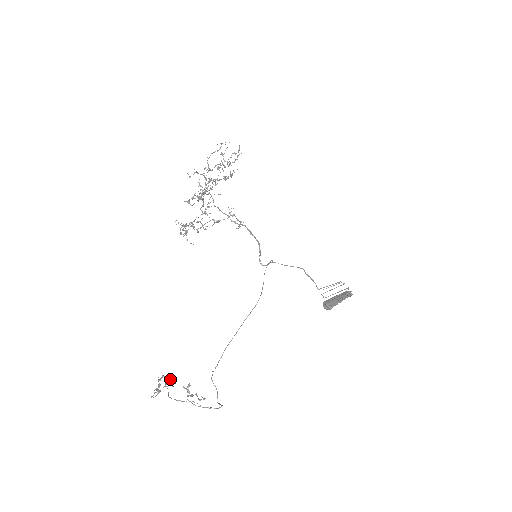
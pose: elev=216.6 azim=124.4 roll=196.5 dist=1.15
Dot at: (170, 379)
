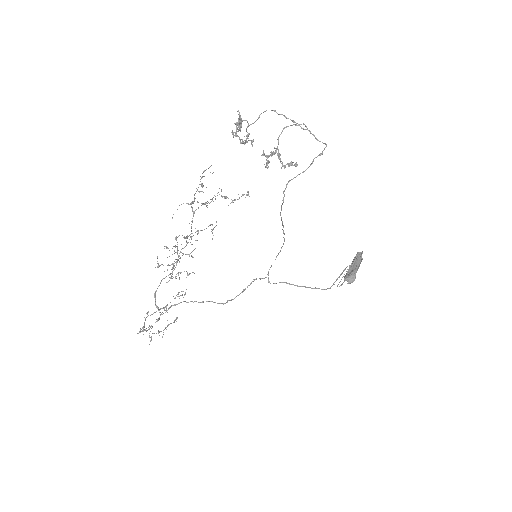
Dot at: (245, 142)
